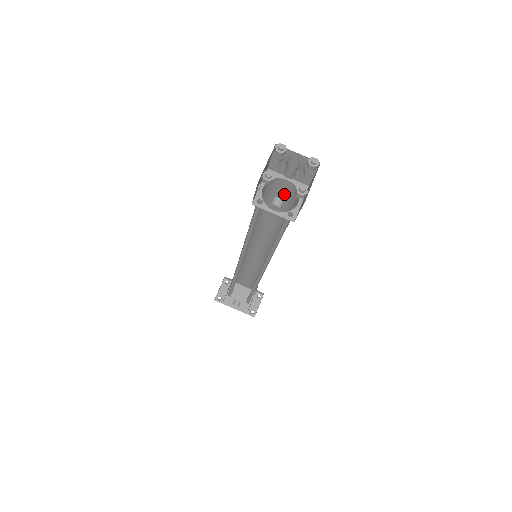
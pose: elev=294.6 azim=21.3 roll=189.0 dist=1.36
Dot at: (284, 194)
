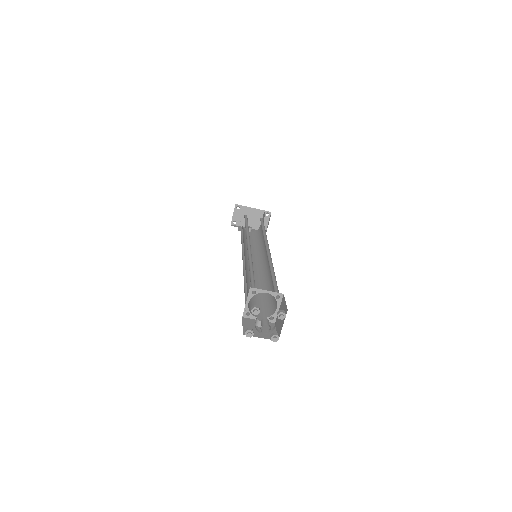
Dot at: occluded
